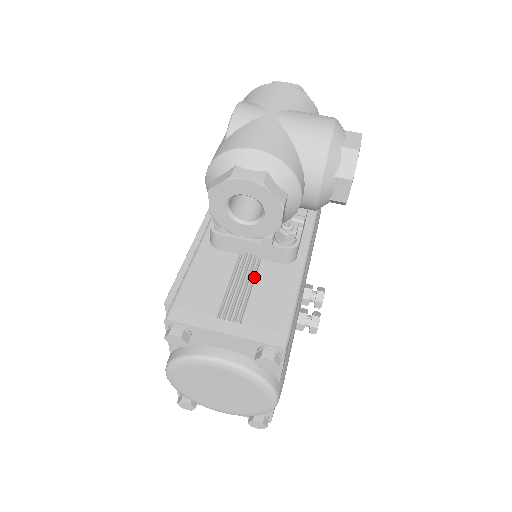
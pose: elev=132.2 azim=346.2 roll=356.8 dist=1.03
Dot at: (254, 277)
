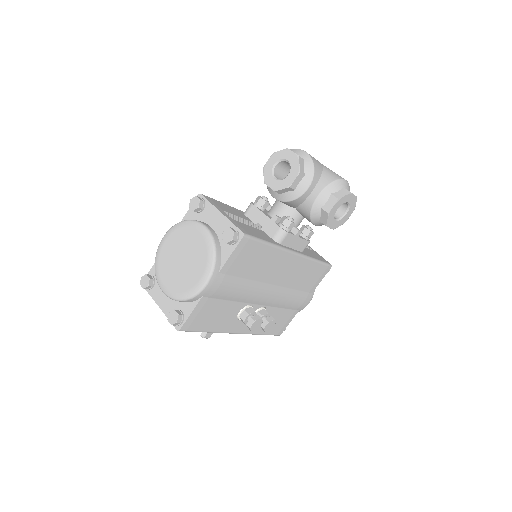
Dot at: occluded
